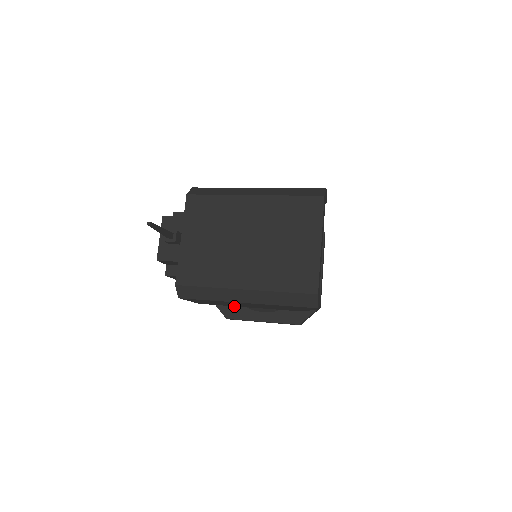
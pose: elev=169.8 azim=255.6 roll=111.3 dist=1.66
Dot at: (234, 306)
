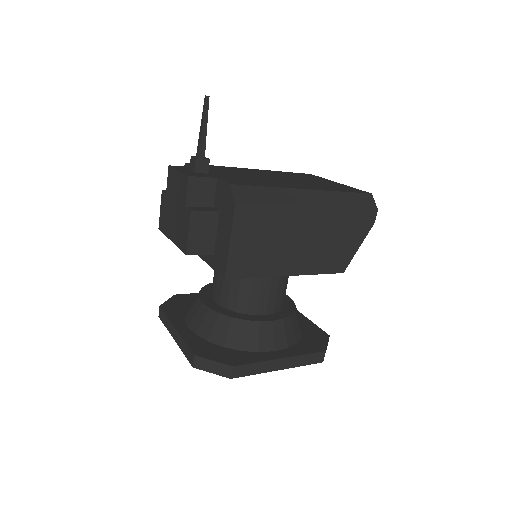
Dot at: (233, 354)
